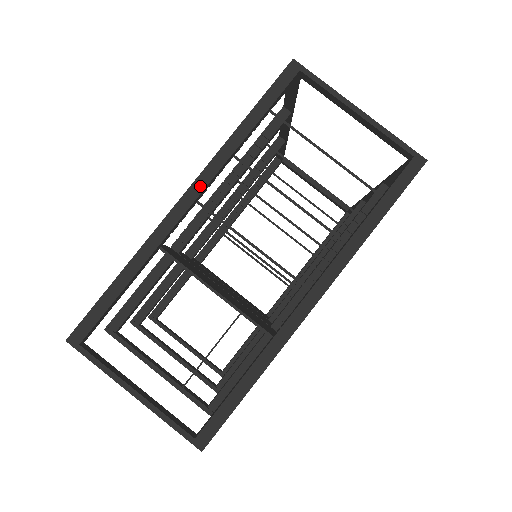
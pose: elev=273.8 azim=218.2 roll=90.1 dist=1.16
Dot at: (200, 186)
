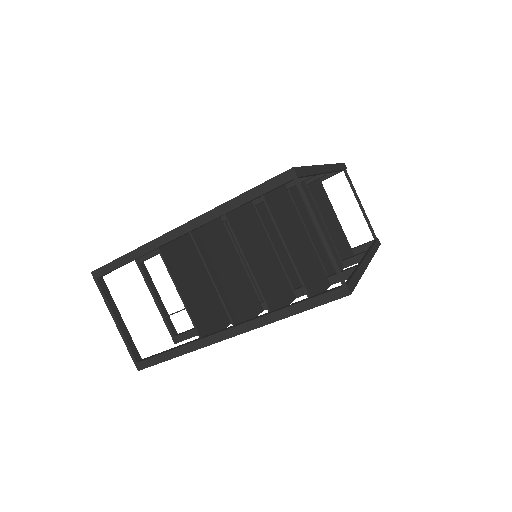
Dot at: (193, 226)
